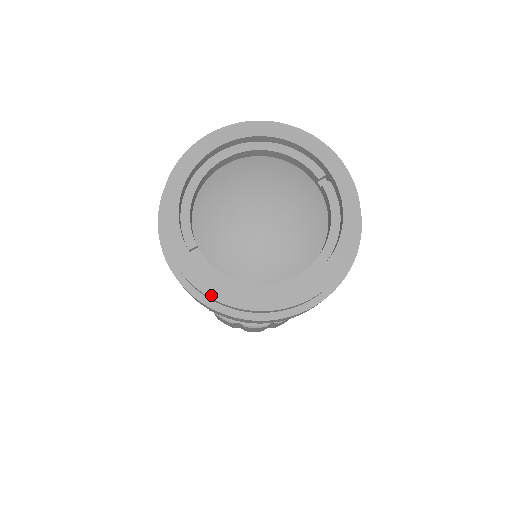
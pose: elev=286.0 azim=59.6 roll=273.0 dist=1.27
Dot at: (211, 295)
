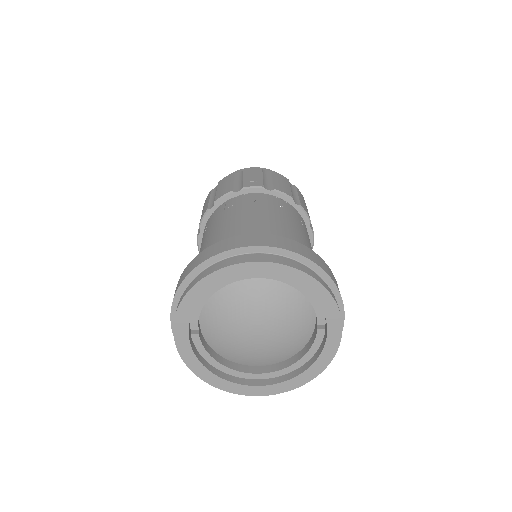
Dot at: (192, 369)
